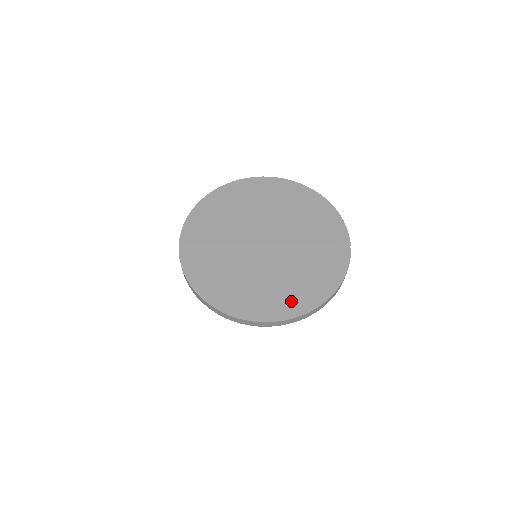
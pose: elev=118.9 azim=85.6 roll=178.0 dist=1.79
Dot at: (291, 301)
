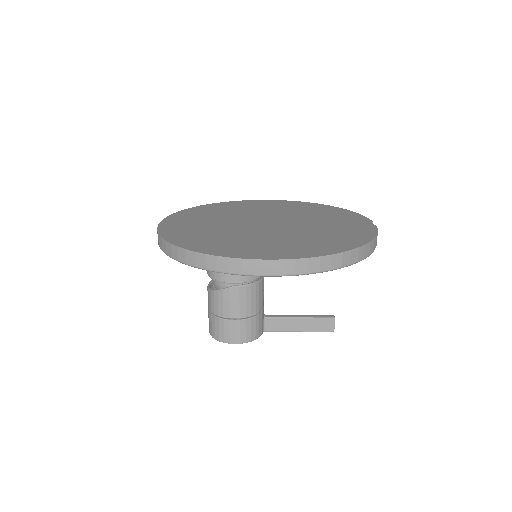
Dot at: (311, 248)
